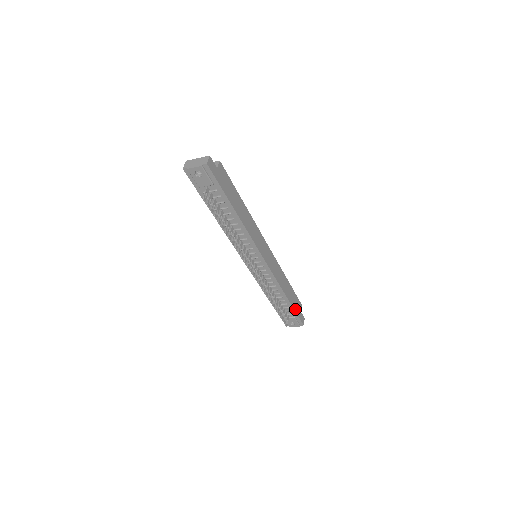
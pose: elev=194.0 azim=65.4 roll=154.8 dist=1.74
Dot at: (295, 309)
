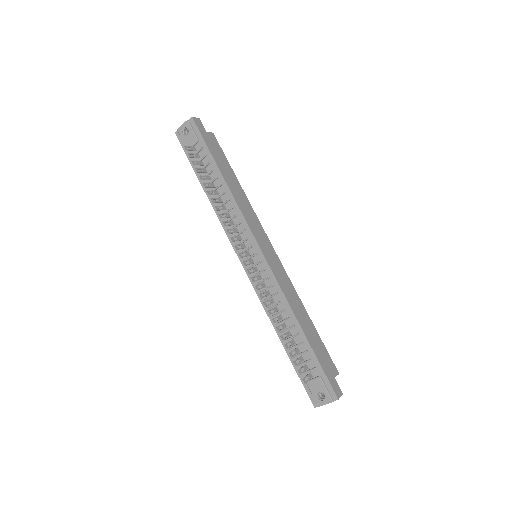
Dot at: (319, 359)
